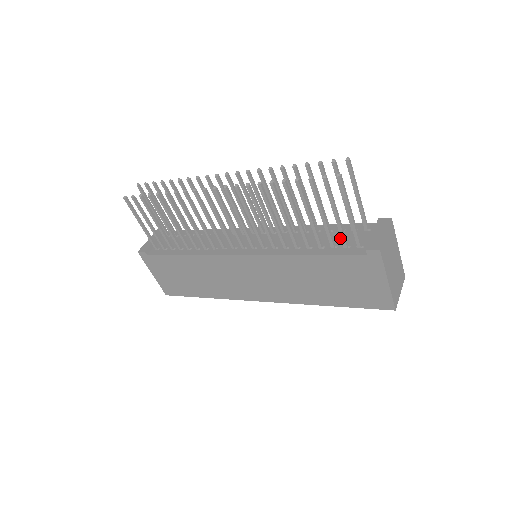
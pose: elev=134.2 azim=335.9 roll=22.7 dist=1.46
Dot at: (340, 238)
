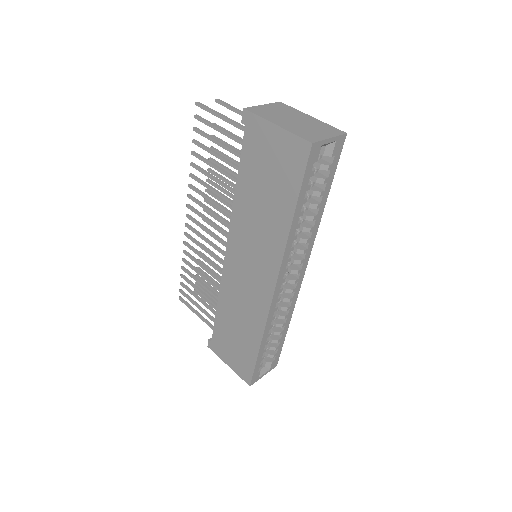
Dot at: occluded
